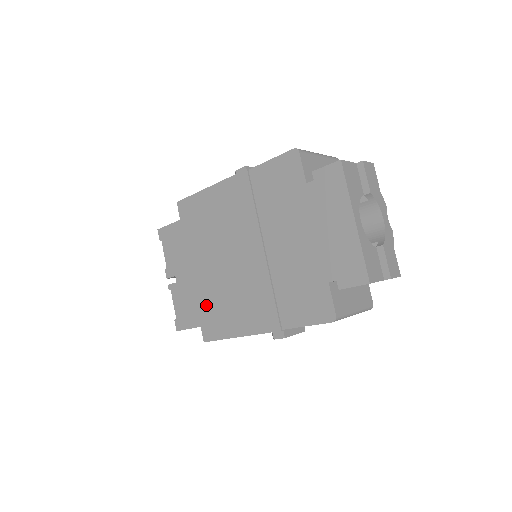
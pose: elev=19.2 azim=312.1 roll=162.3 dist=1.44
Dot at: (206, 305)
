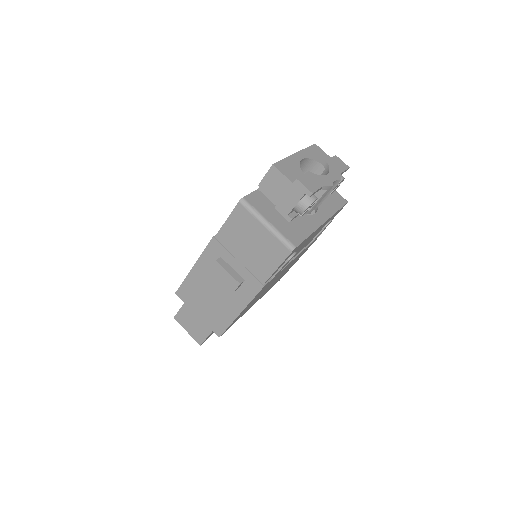
Dot at: occluded
